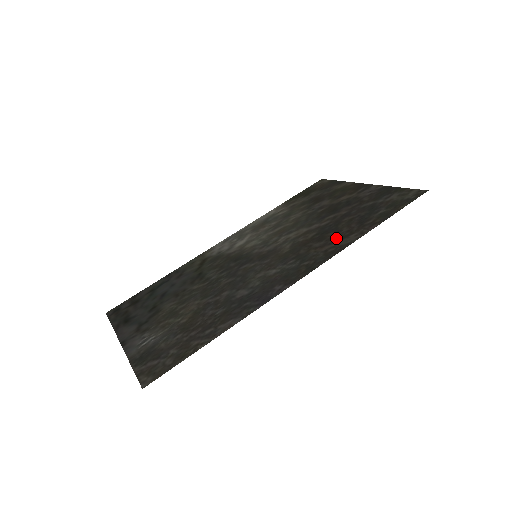
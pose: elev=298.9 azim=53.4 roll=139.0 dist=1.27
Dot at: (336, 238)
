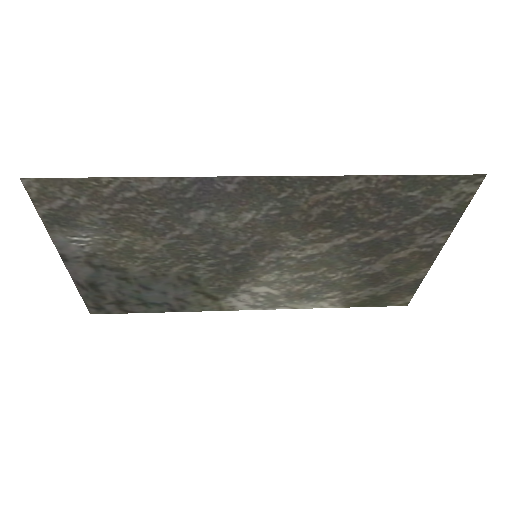
Dot at: (340, 200)
